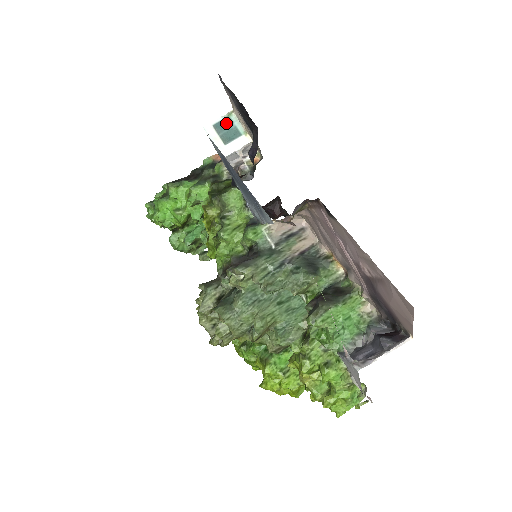
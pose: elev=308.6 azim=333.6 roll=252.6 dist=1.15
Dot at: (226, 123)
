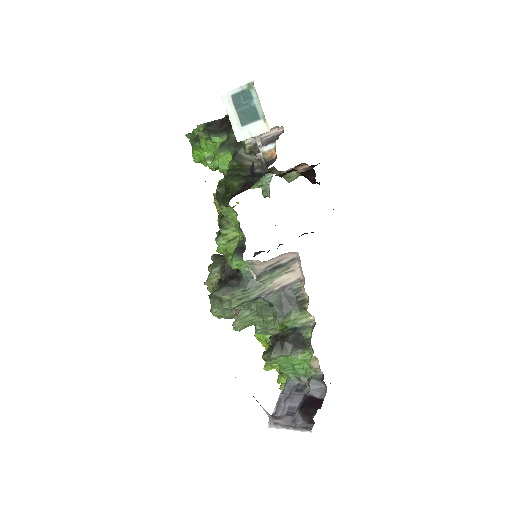
Dot at: (245, 97)
